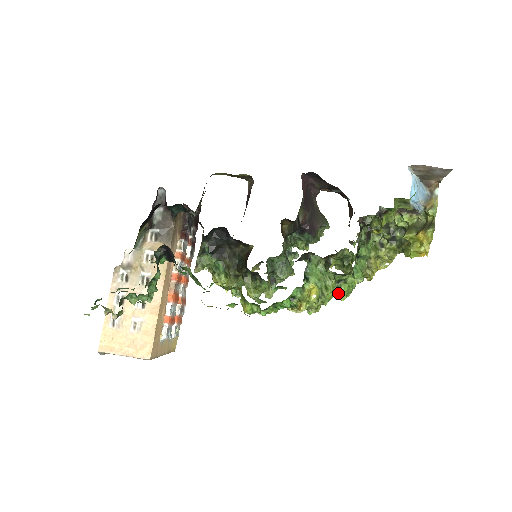
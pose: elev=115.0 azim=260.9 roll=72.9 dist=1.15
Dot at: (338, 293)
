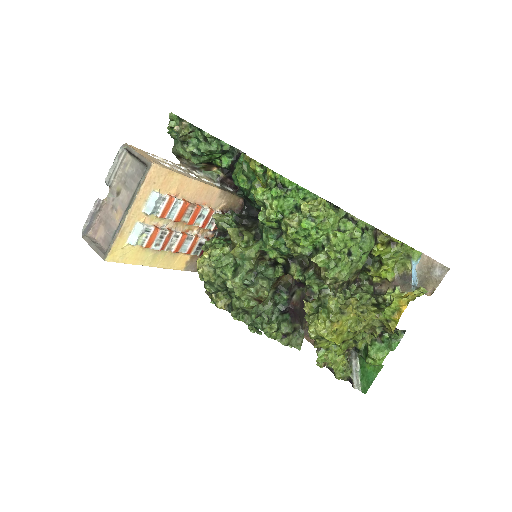
Dot at: (328, 245)
